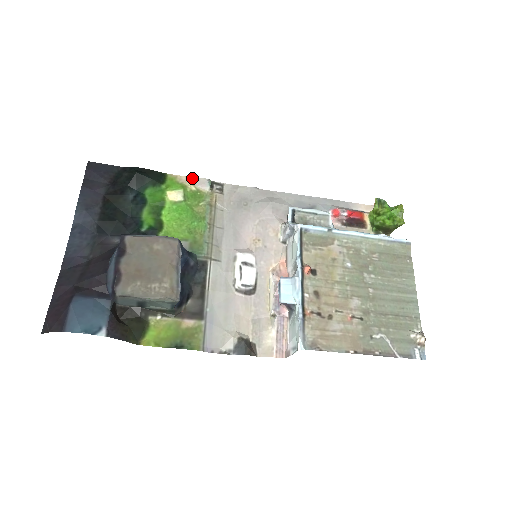
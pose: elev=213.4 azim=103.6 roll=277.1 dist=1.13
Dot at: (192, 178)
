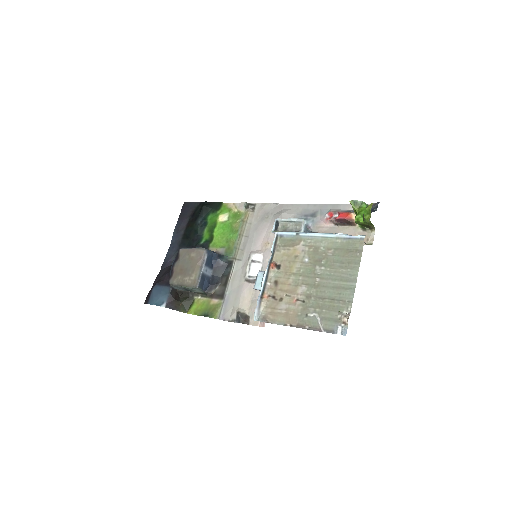
Dot at: (237, 203)
